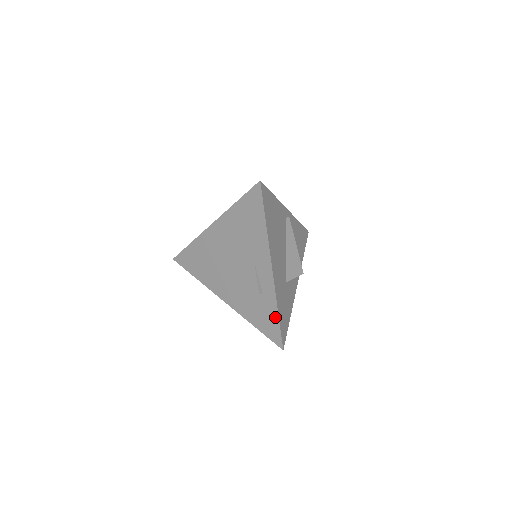
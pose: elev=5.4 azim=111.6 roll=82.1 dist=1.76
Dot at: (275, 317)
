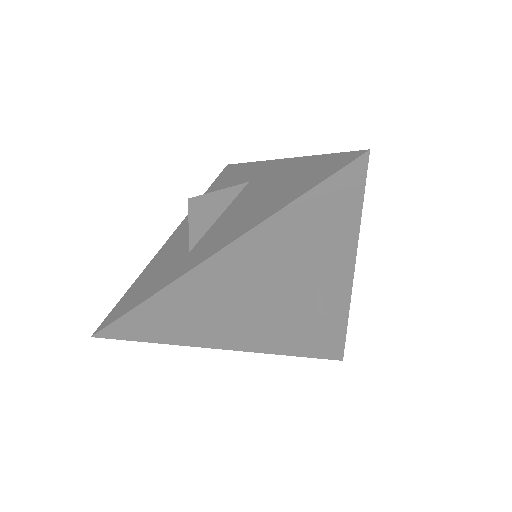
Dot at: (340, 333)
